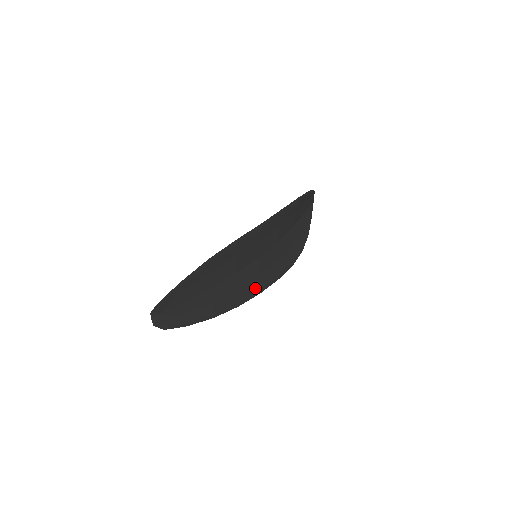
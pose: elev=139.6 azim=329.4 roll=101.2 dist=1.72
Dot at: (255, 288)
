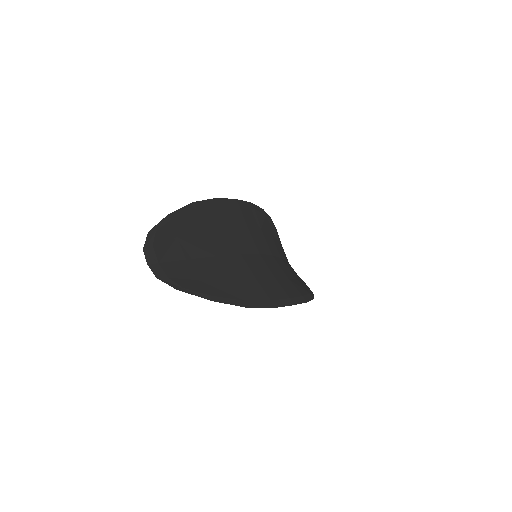
Dot at: (281, 293)
